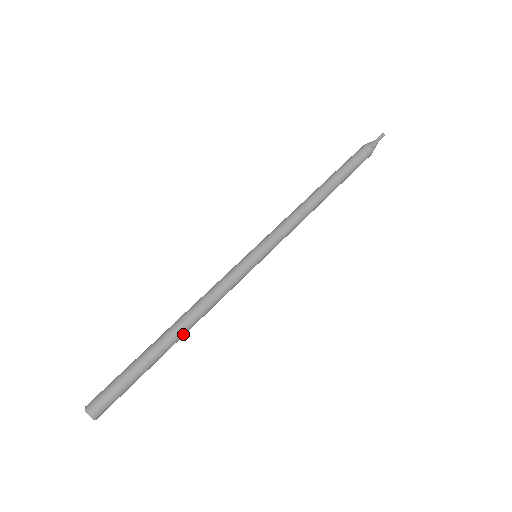
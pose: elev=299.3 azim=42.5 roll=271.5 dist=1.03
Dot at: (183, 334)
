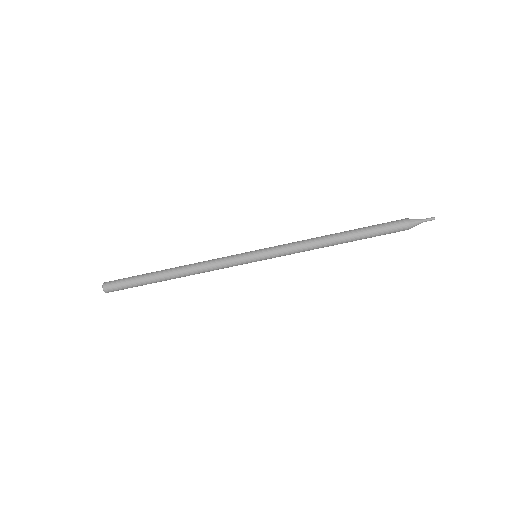
Dot at: (177, 277)
